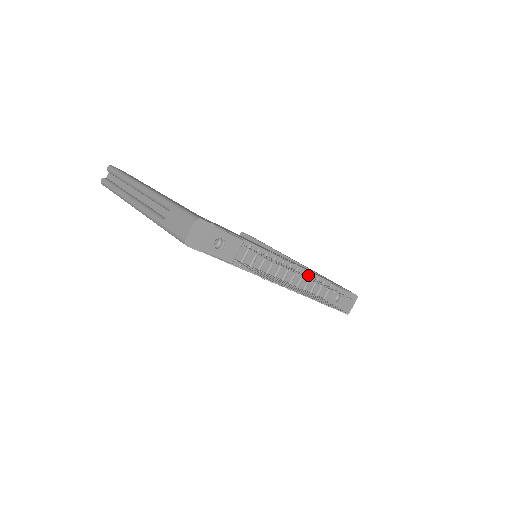
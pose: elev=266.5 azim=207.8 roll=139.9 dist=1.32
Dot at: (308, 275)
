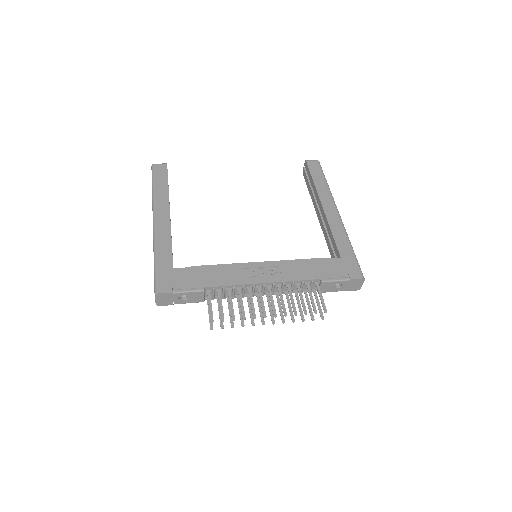
Dot at: (290, 283)
